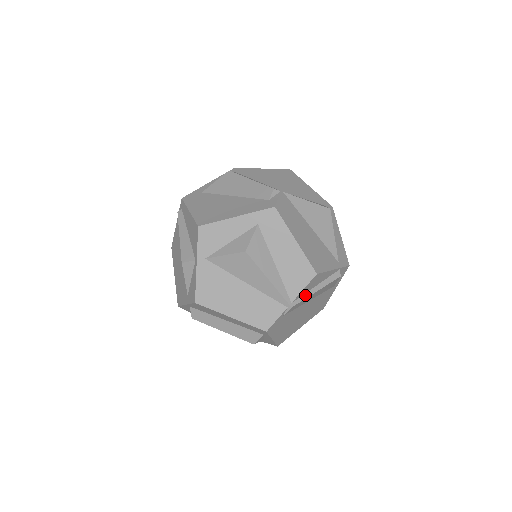
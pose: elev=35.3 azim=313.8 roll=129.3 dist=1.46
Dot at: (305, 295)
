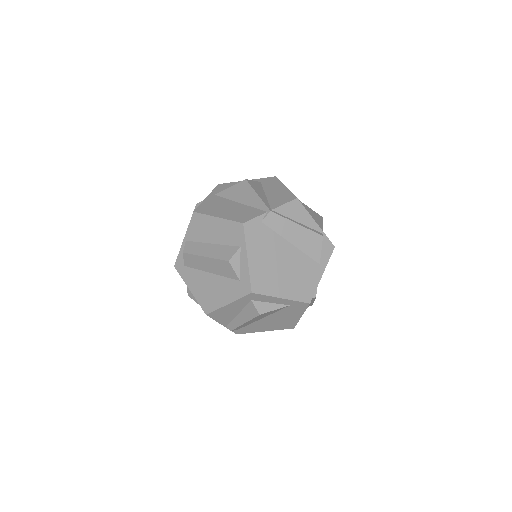
Dot at: (285, 217)
